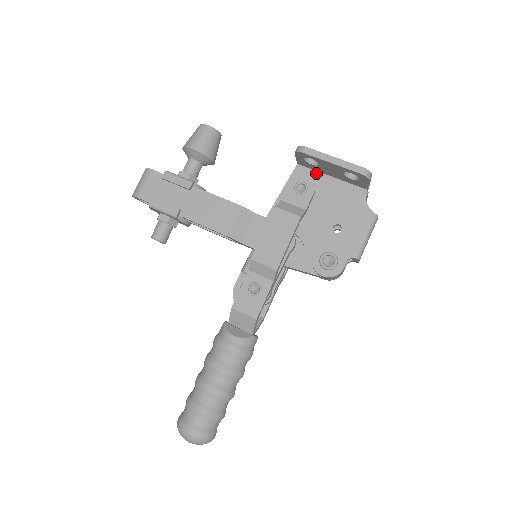
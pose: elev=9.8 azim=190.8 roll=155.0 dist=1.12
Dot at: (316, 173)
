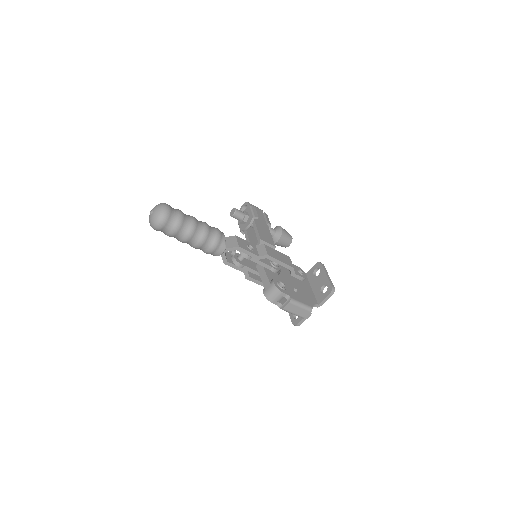
Dot at: (308, 282)
